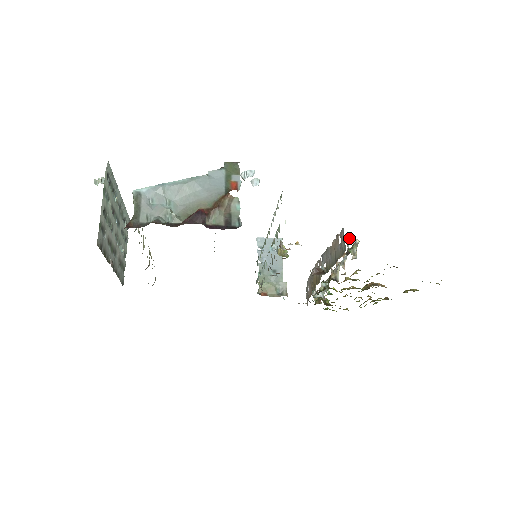
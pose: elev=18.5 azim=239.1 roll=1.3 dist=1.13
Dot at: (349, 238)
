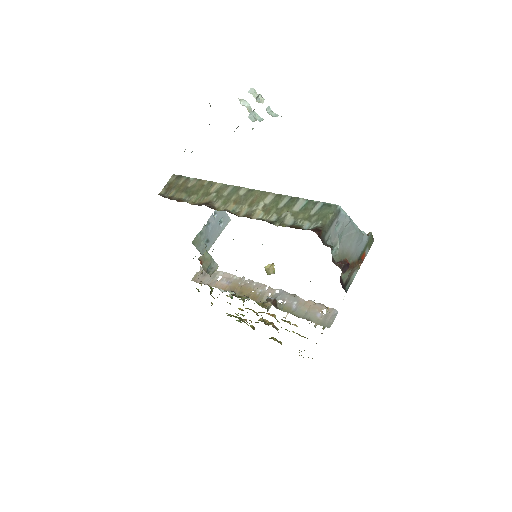
Dot at: occluded
